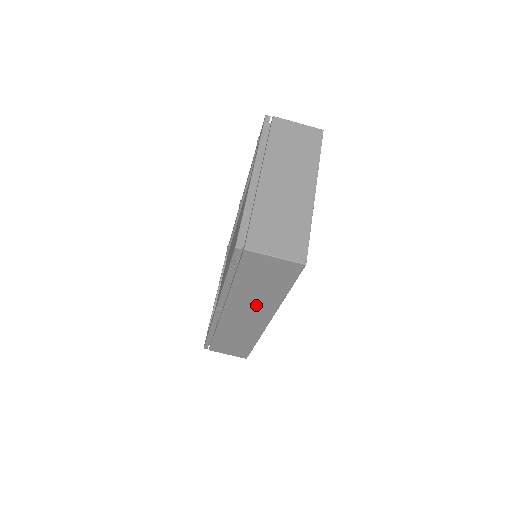
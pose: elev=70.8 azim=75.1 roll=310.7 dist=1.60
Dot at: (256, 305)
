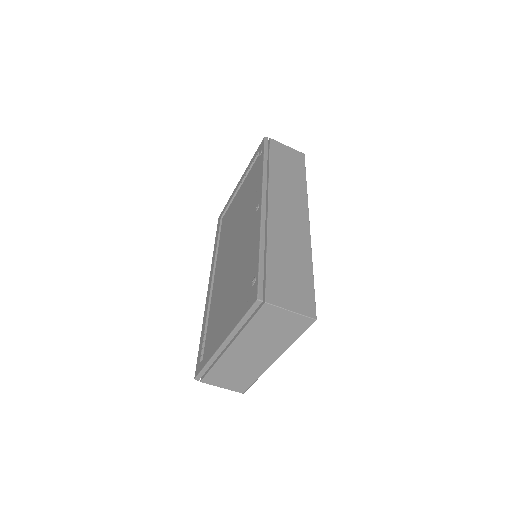
Dot at: occluded
